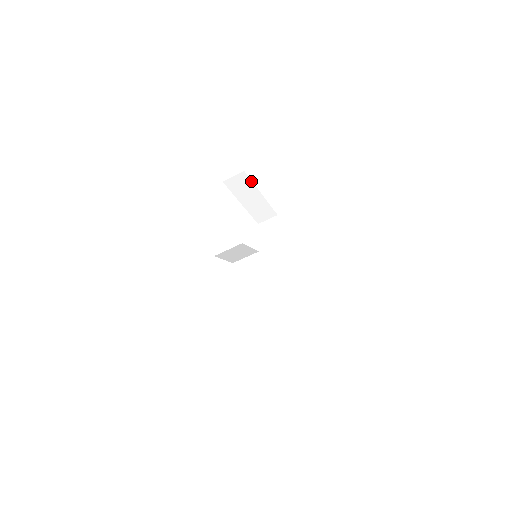
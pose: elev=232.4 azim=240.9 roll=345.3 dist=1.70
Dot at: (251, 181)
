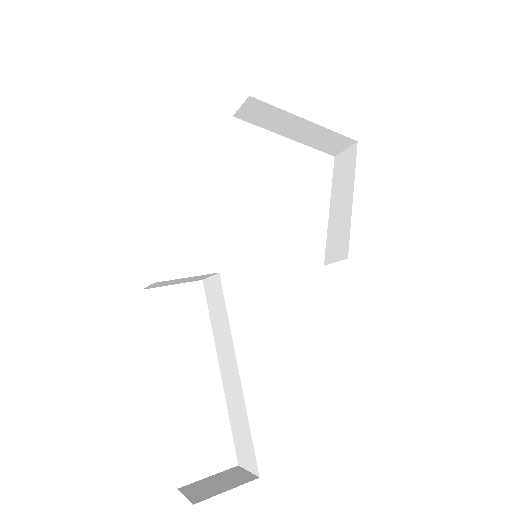
Dot at: (273, 106)
